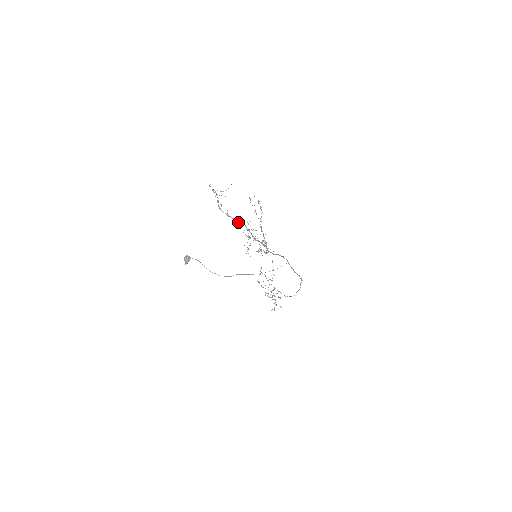
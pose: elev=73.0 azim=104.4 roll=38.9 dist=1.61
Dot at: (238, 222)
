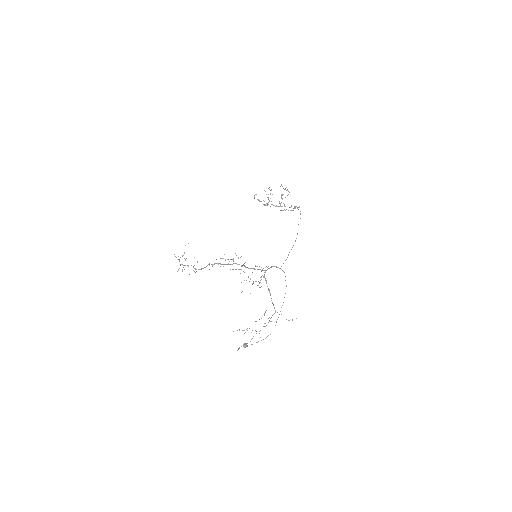
Dot at: occluded
